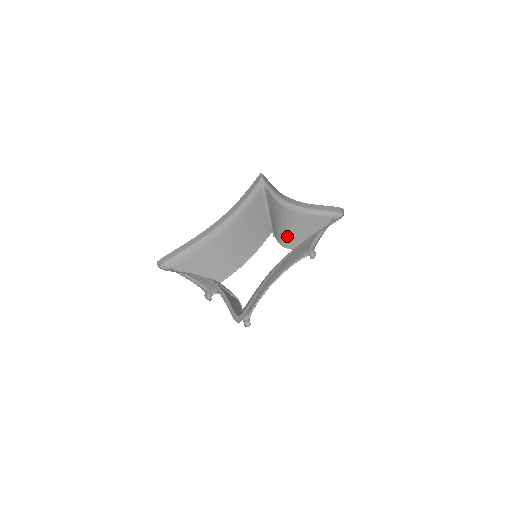
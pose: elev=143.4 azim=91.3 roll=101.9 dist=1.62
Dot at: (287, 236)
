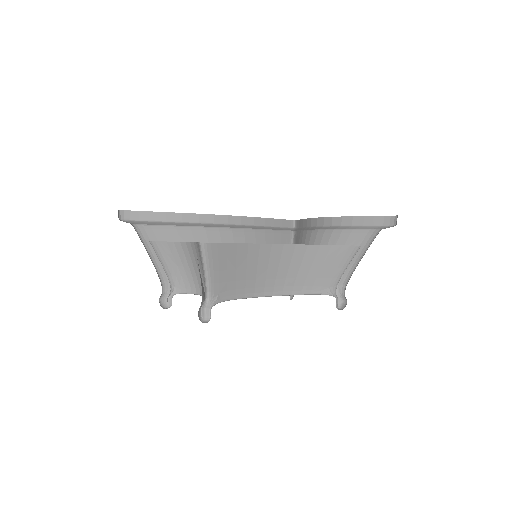
Dot at: occluded
